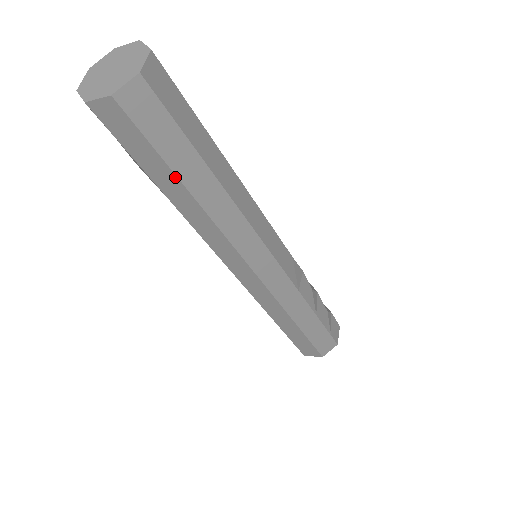
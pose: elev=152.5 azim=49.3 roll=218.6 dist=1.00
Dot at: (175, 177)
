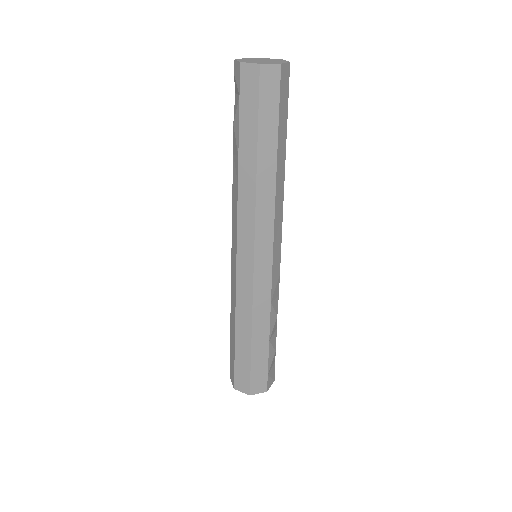
Dot at: (256, 140)
